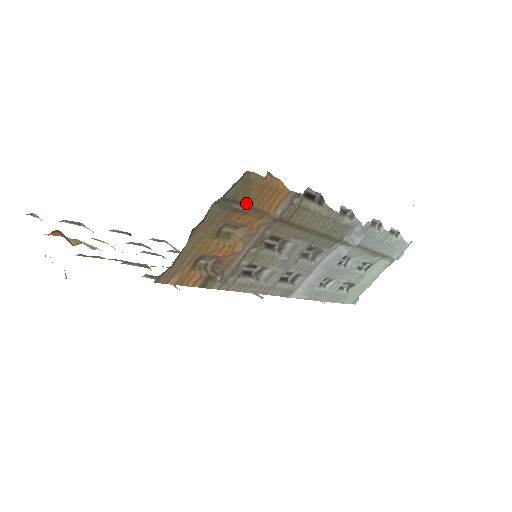
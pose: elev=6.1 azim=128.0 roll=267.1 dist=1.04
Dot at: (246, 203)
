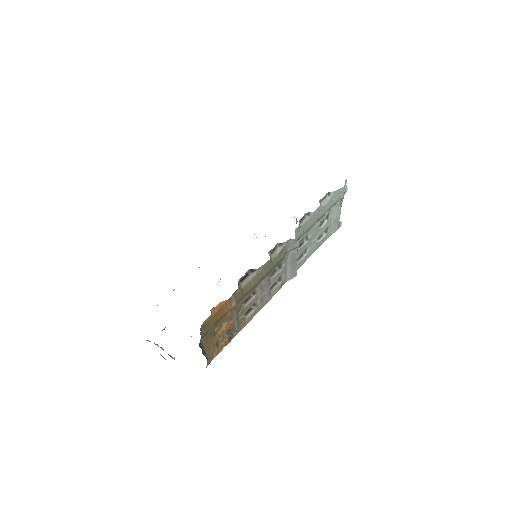
Dot at: (214, 324)
